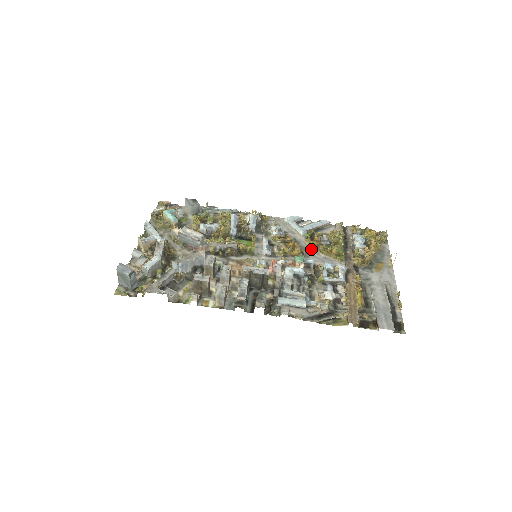
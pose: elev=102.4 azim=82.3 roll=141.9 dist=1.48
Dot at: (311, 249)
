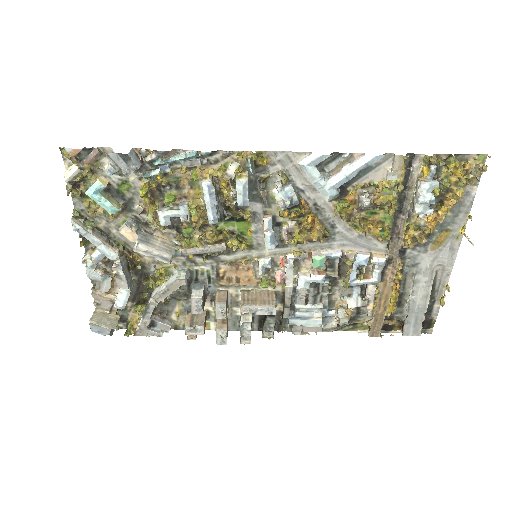
Dot at: (340, 223)
